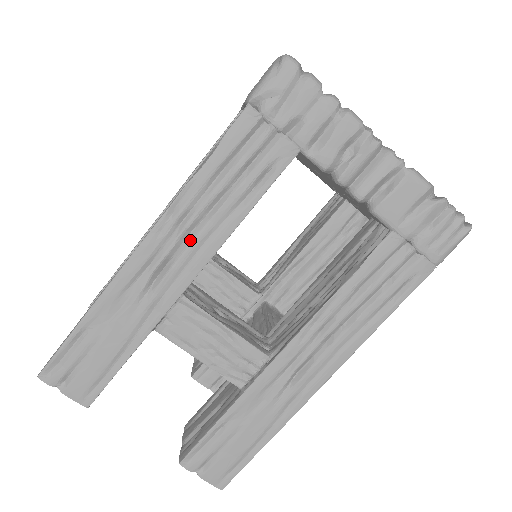
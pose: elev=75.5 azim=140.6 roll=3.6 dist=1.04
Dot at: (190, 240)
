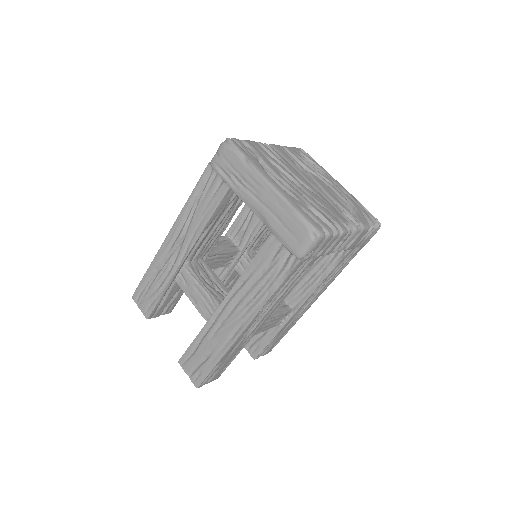
Dot at: (267, 311)
